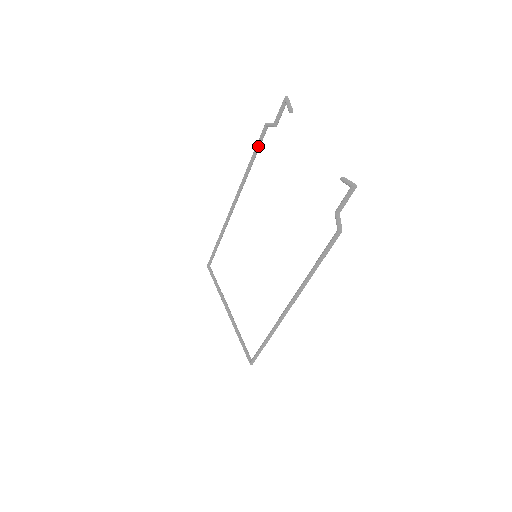
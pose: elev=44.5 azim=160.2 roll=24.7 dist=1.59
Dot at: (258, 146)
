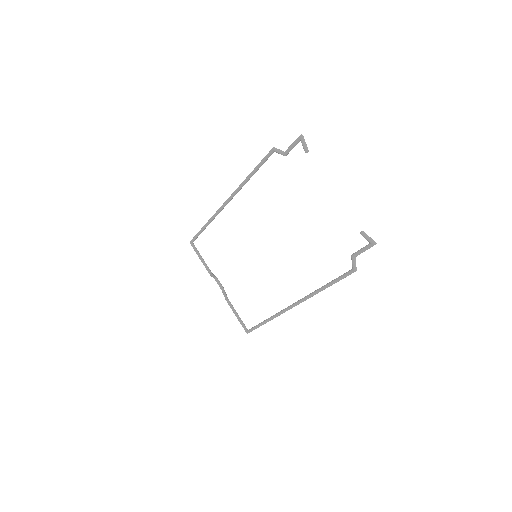
Dot at: (262, 164)
